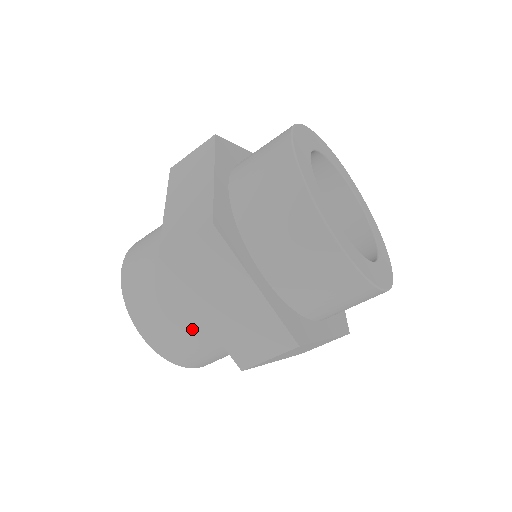
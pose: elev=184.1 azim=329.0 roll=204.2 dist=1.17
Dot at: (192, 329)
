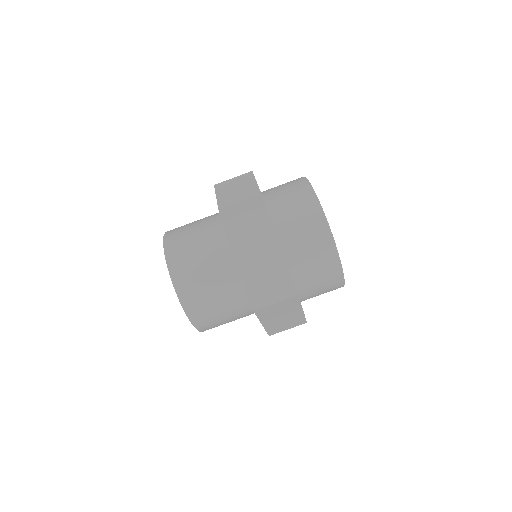
Dot at: (216, 284)
